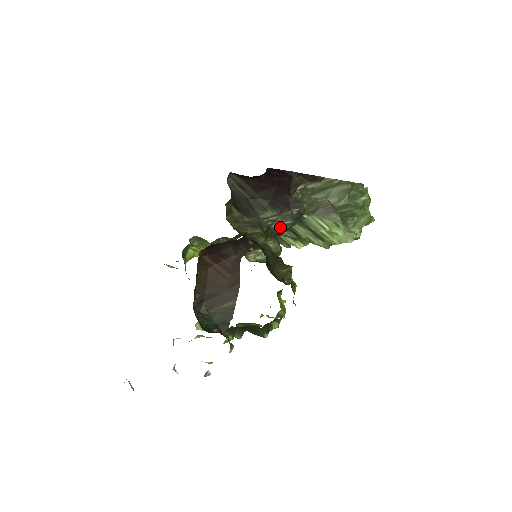
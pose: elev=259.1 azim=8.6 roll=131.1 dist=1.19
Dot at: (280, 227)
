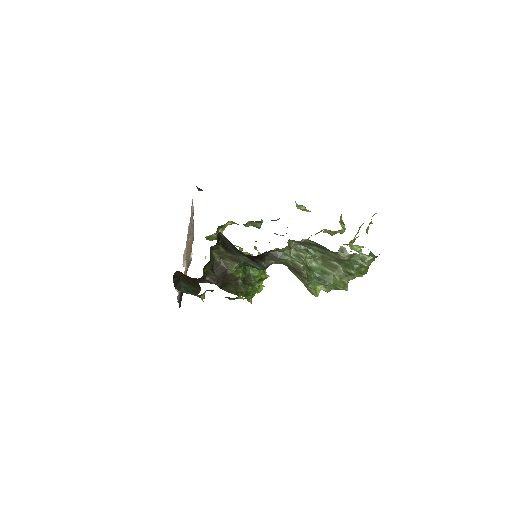
Dot at: (253, 266)
